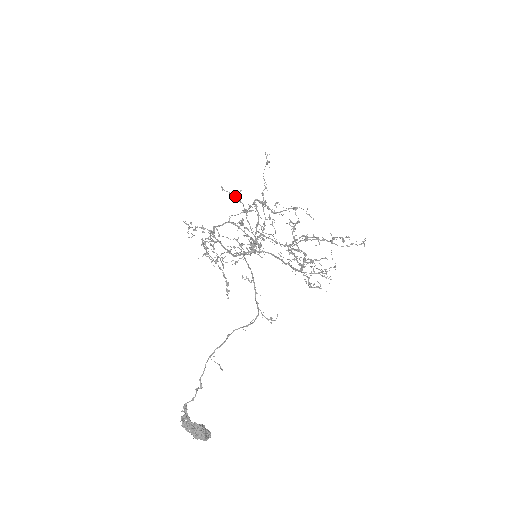
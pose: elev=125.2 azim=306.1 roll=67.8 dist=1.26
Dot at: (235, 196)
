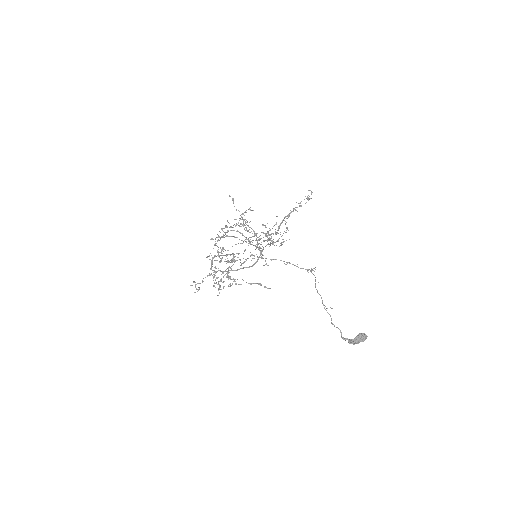
Dot at: (222, 236)
